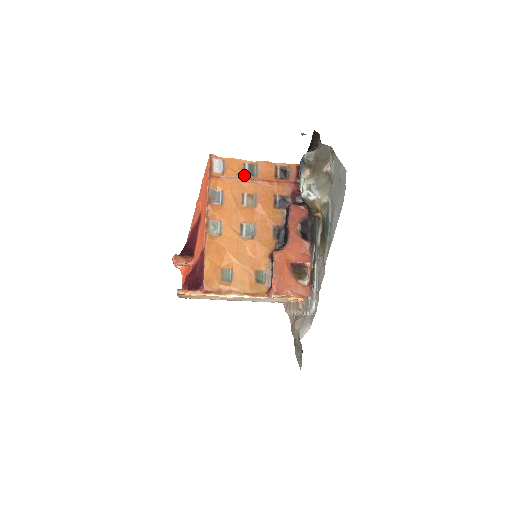
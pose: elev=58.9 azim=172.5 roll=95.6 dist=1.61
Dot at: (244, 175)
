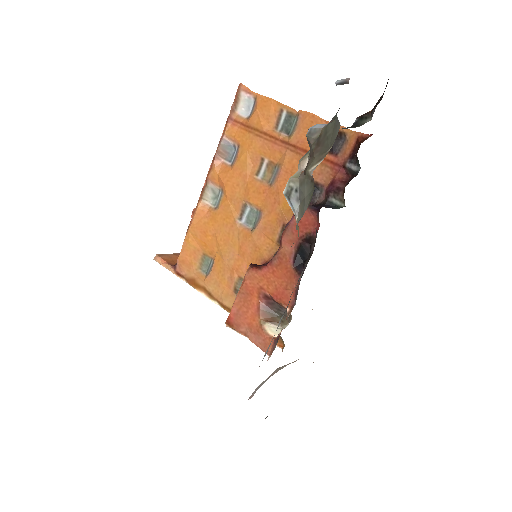
Dot at: (275, 129)
